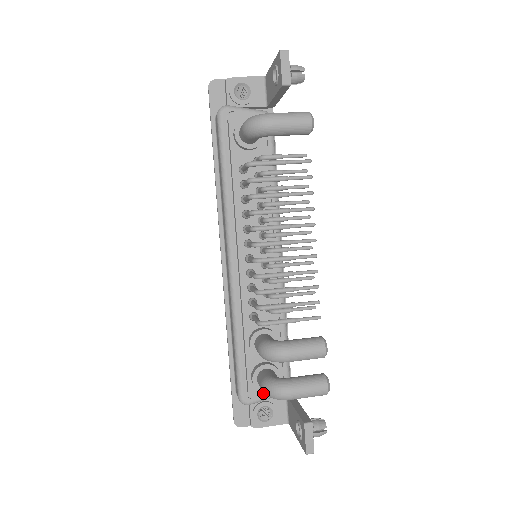
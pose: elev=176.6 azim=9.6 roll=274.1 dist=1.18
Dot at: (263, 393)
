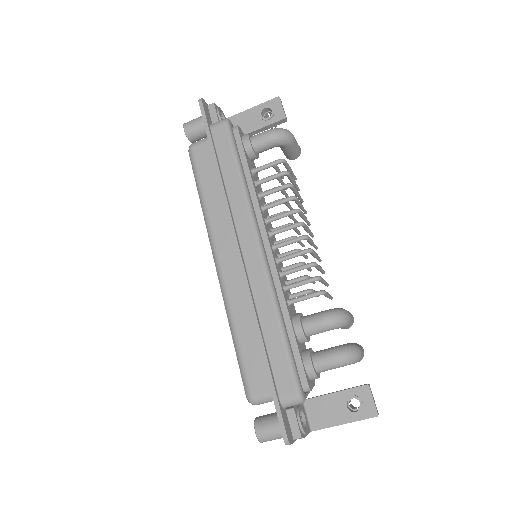
Dot at: (311, 383)
